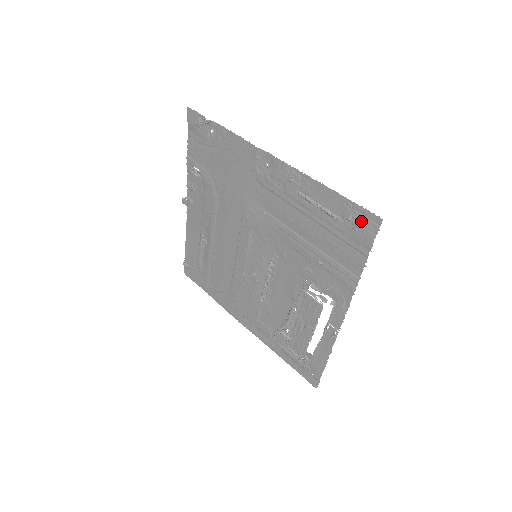
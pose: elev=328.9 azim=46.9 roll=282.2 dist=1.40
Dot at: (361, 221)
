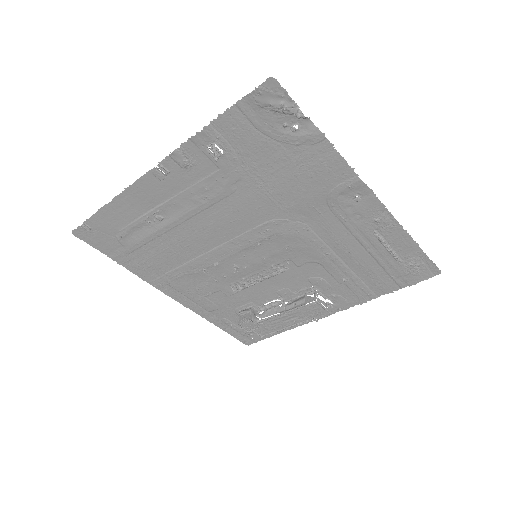
Dot at: (421, 269)
